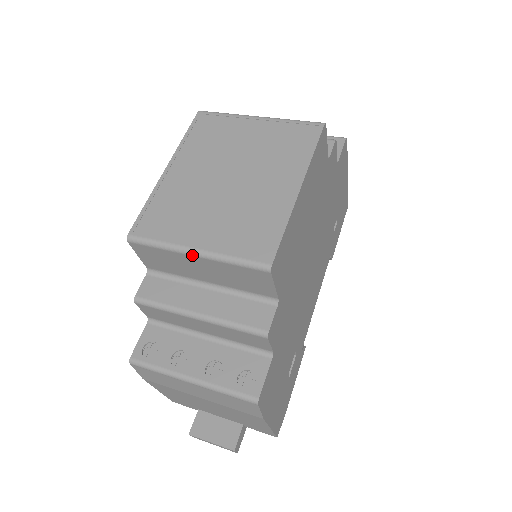
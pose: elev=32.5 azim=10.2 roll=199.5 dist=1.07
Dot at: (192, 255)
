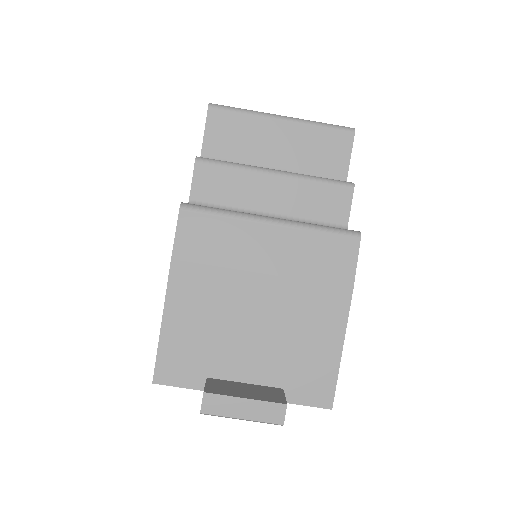
Dot at: (279, 118)
